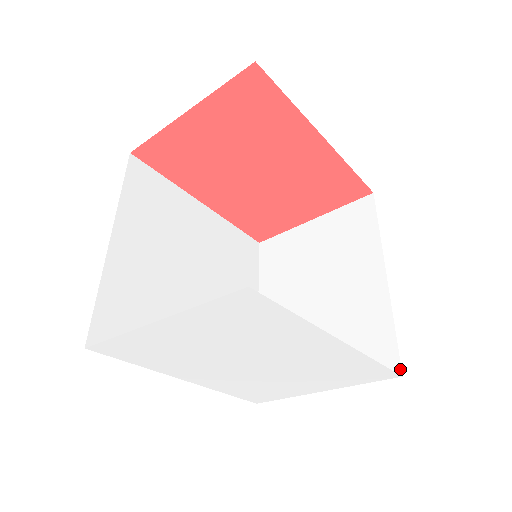
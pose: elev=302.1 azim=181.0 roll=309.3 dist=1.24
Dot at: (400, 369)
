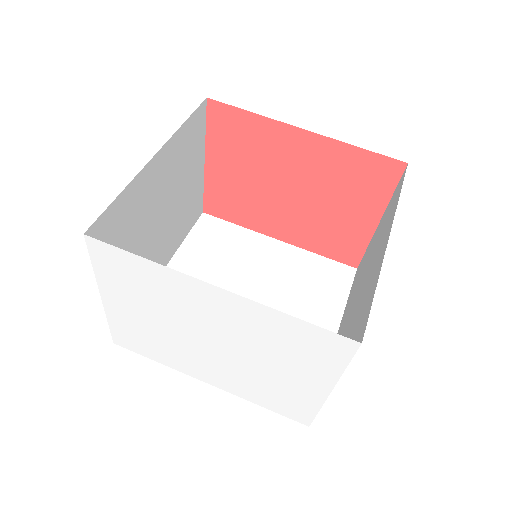
Dot at: (363, 336)
